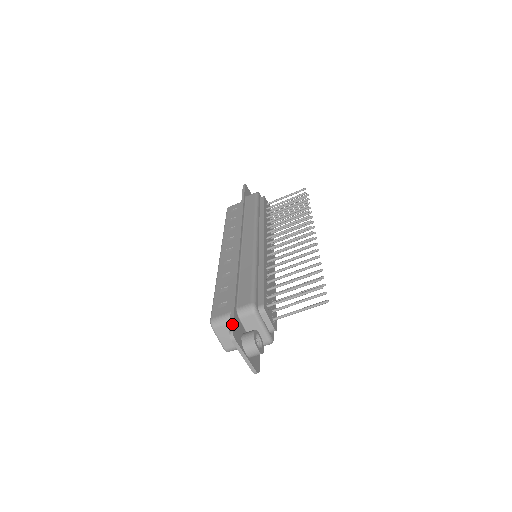
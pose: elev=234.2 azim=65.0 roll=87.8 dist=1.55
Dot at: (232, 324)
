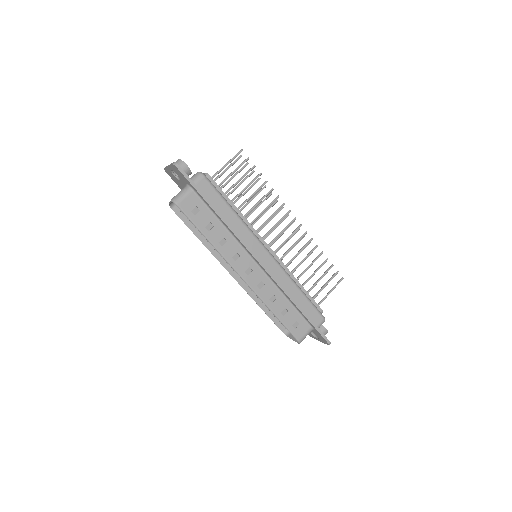
Dot at: occluded
